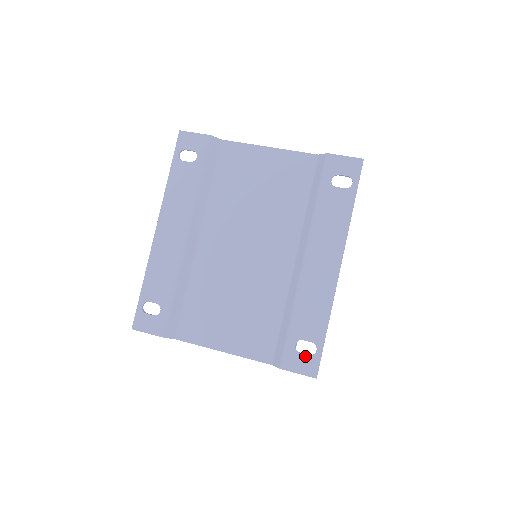
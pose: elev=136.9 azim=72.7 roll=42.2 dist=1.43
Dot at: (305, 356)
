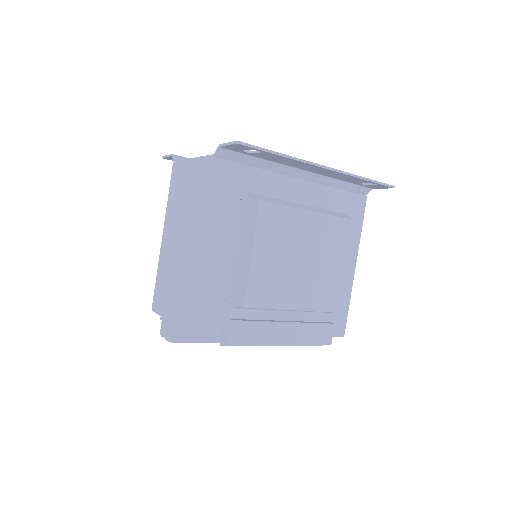
Dot at: occluded
